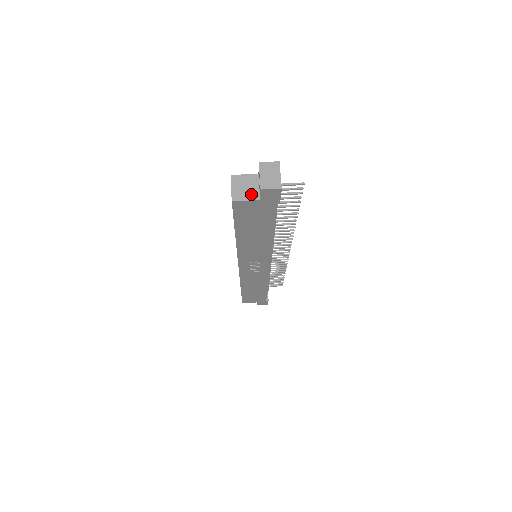
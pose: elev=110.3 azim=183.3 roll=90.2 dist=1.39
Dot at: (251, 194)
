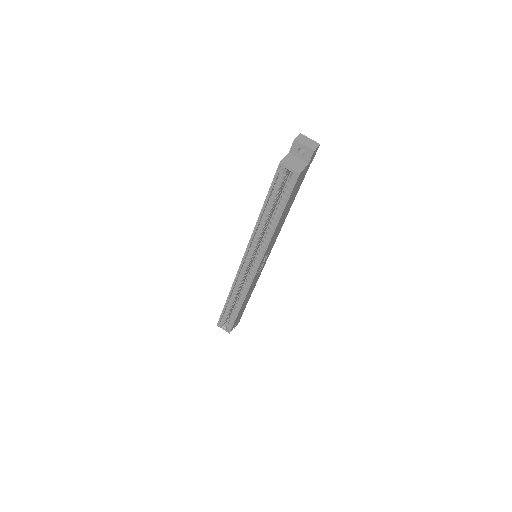
Dot at: (301, 164)
